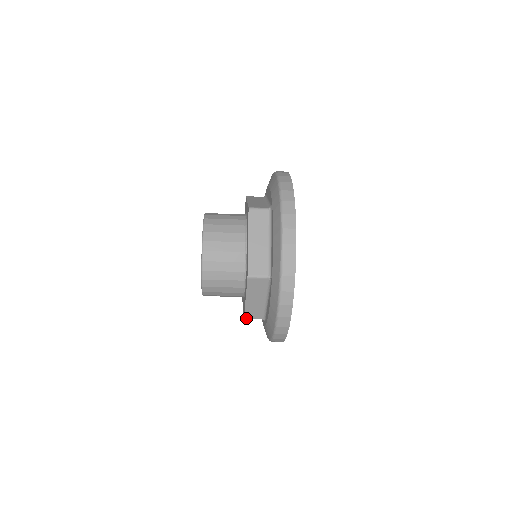
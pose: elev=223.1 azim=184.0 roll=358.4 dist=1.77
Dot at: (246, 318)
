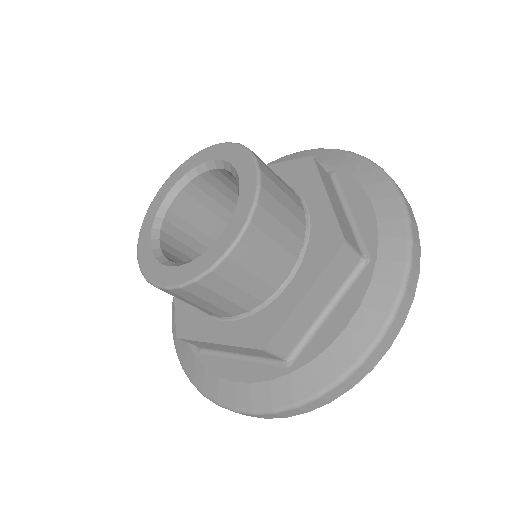
Dot at: (181, 339)
